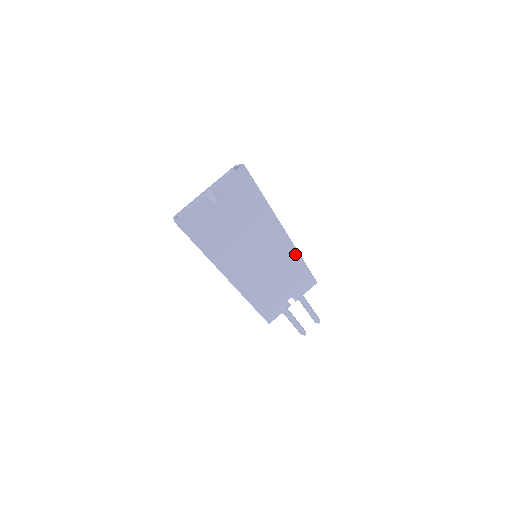
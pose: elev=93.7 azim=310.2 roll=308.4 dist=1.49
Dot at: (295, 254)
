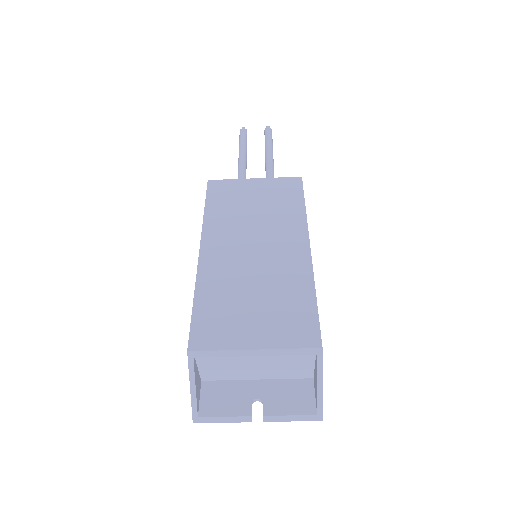
Dot at: occluded
